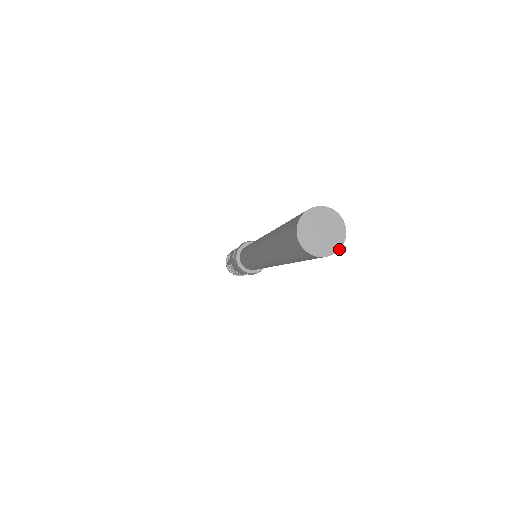
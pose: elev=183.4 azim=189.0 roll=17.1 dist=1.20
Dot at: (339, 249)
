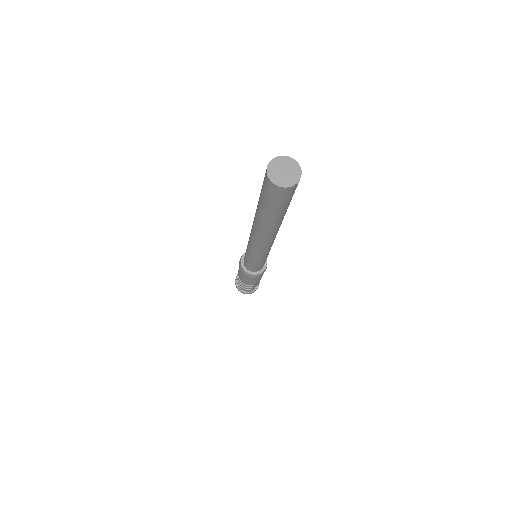
Dot at: (289, 187)
